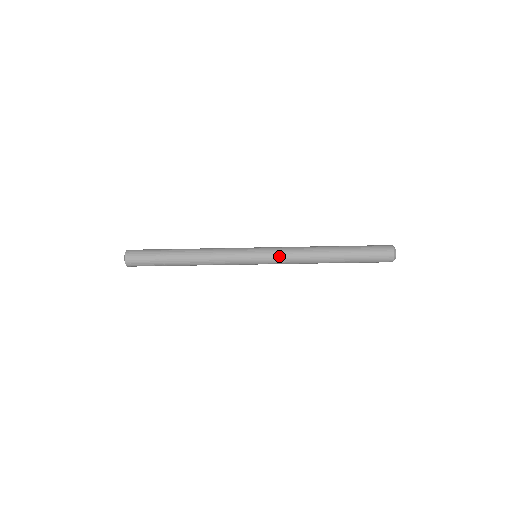
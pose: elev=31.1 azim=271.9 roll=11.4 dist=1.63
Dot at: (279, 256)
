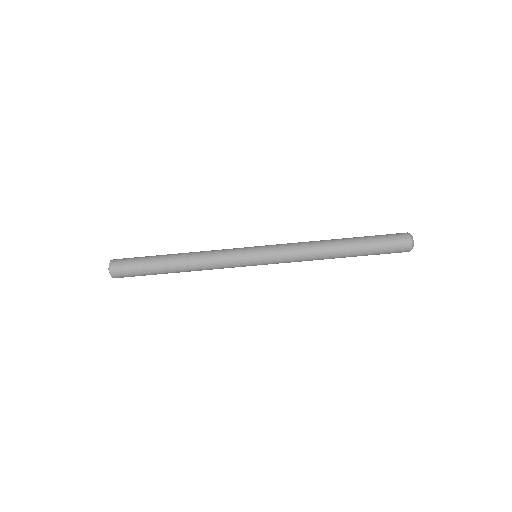
Dot at: (282, 257)
